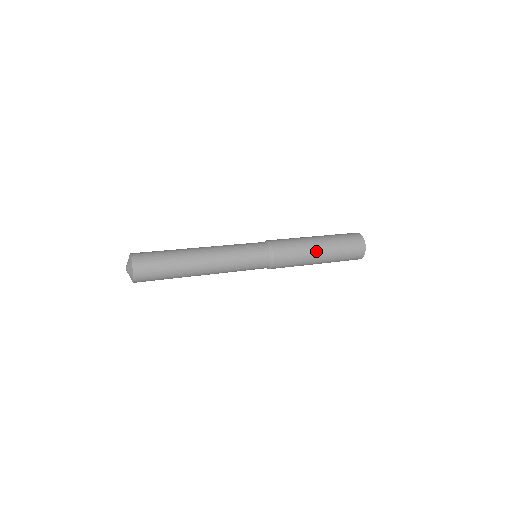
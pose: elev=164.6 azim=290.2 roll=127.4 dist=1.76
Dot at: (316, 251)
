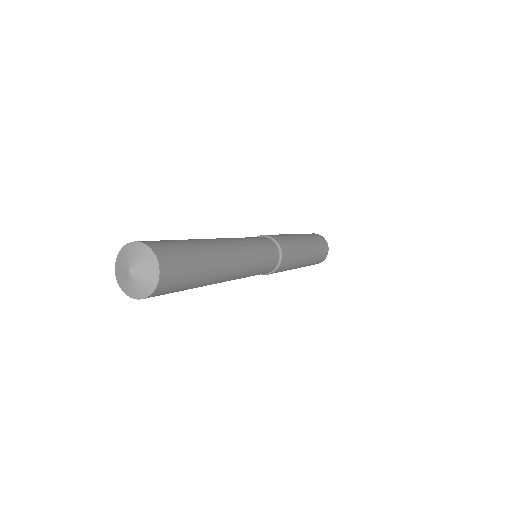
Dot at: (306, 254)
